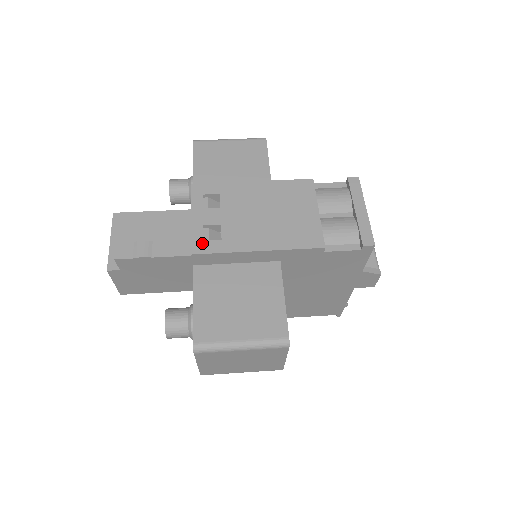
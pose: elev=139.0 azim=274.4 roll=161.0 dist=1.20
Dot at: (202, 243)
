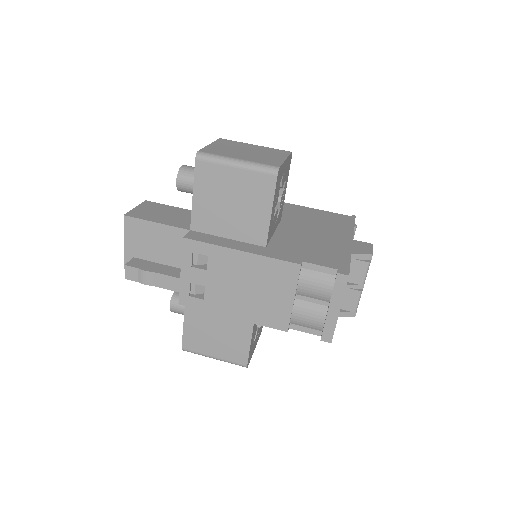
Dot at: (188, 298)
